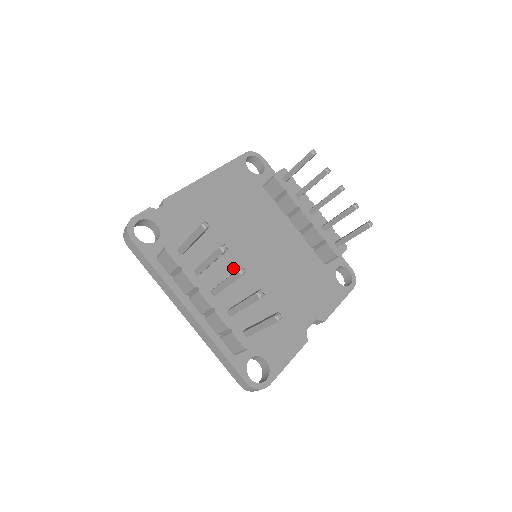
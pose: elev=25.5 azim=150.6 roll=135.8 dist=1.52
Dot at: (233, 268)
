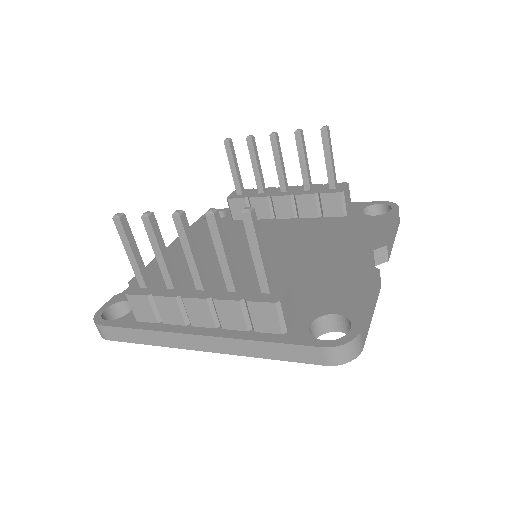
Dot at: occluded
